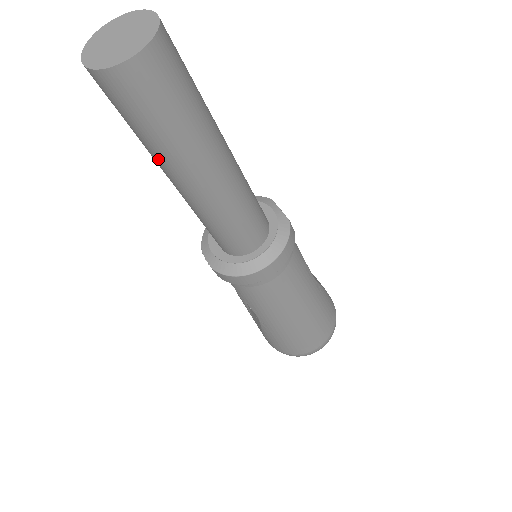
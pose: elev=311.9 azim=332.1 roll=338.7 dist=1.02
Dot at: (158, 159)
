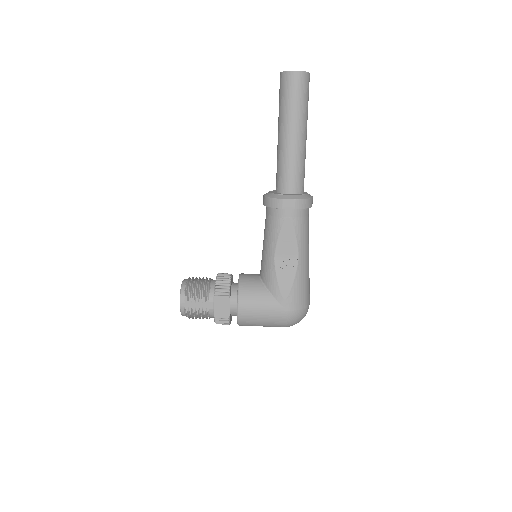
Dot at: (300, 118)
